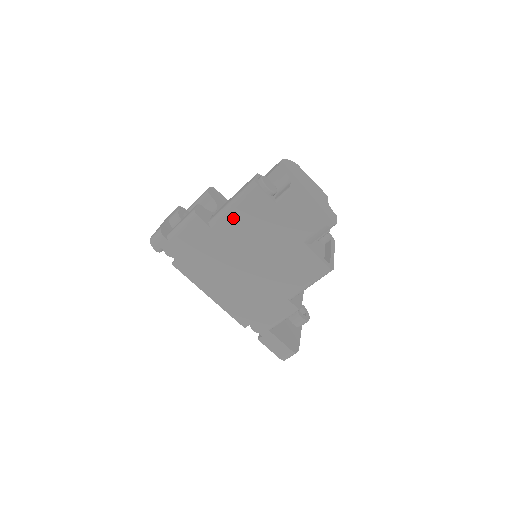
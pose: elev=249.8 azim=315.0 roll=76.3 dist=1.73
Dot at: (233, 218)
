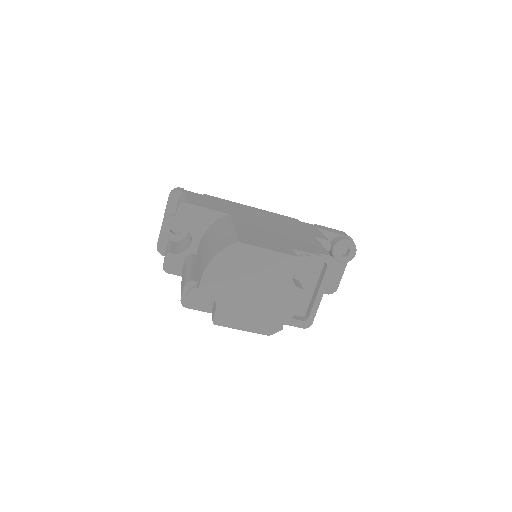
Dot at: occluded
